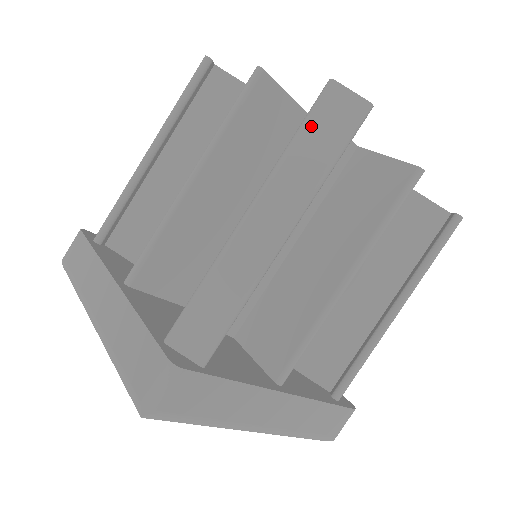
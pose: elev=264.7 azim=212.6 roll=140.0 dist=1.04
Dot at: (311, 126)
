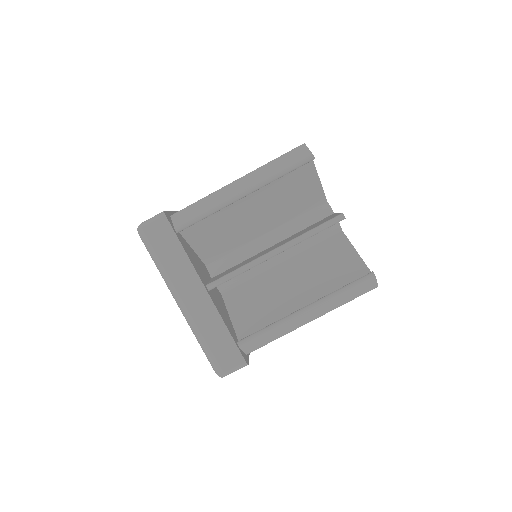
Dot at: (354, 289)
